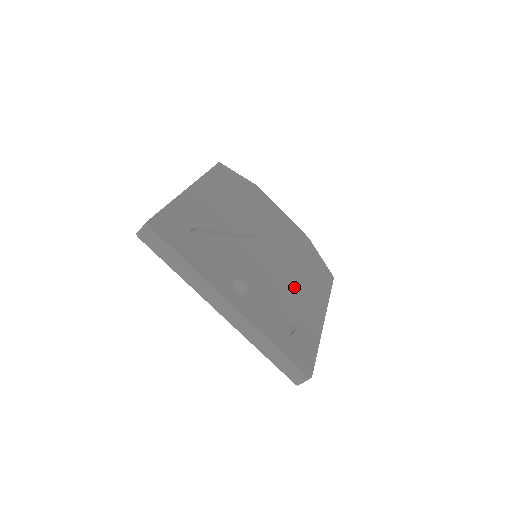
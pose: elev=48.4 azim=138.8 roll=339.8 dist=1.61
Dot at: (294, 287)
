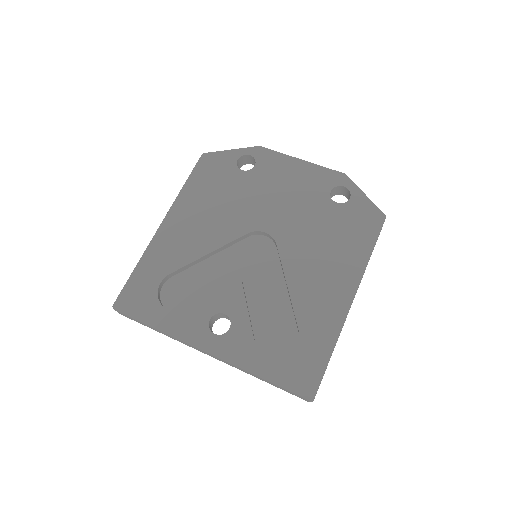
Dot at: (303, 277)
